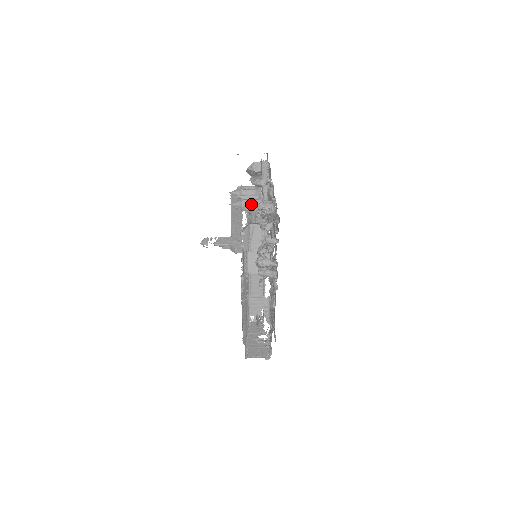
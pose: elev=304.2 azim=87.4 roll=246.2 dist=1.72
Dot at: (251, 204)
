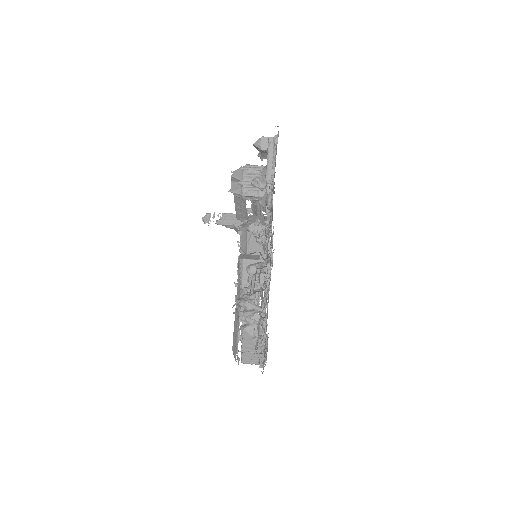
Dot at: (254, 194)
